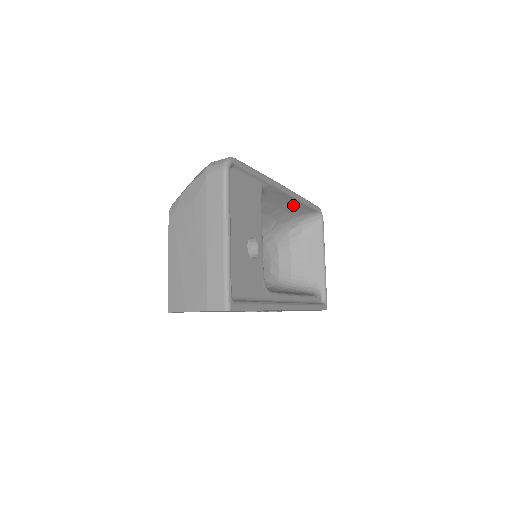
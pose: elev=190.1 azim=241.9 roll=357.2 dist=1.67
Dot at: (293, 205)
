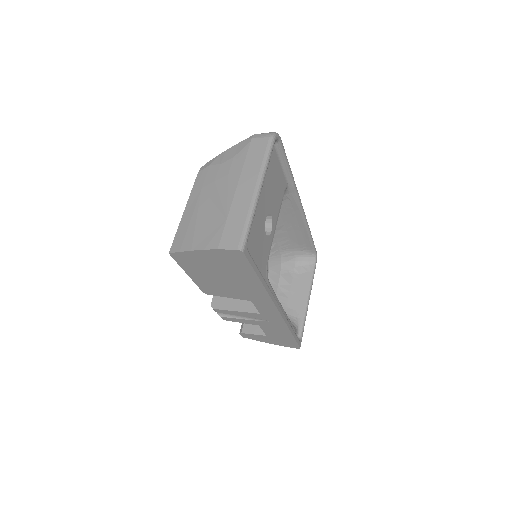
Dot at: (298, 231)
